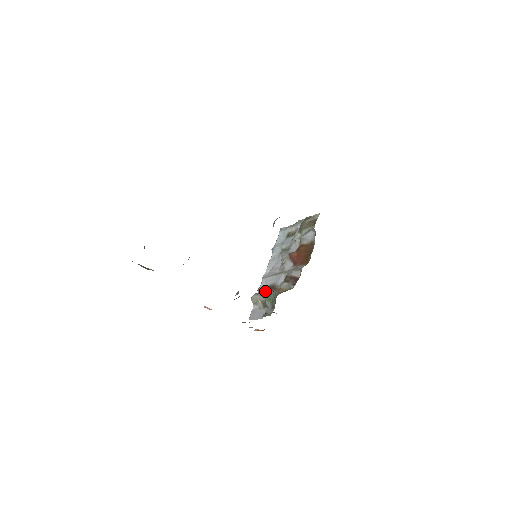
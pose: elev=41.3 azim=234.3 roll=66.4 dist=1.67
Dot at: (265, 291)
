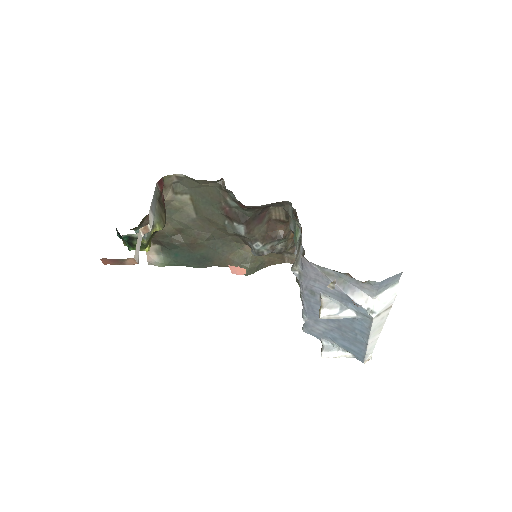
Dot at: occluded
